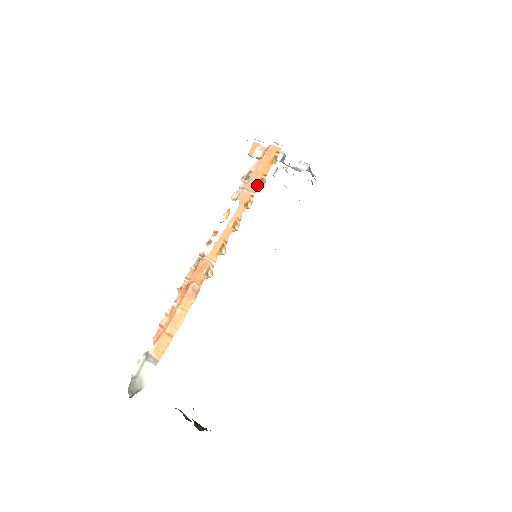
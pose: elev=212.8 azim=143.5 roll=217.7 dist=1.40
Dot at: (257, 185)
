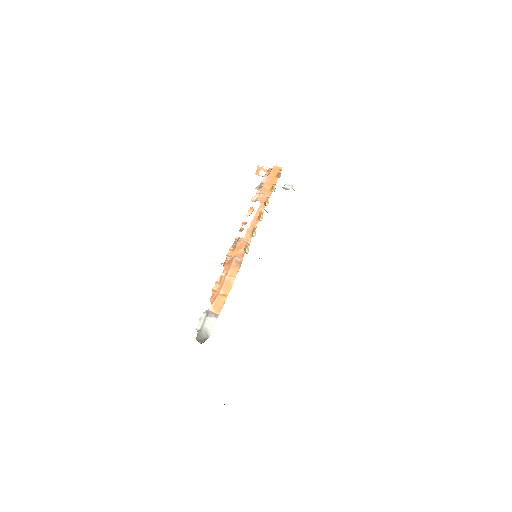
Dot at: (270, 191)
